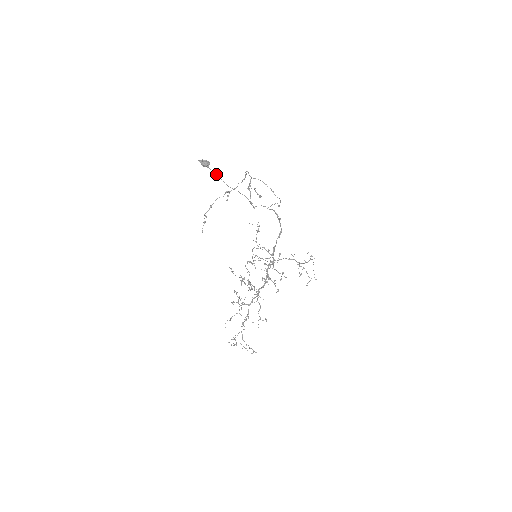
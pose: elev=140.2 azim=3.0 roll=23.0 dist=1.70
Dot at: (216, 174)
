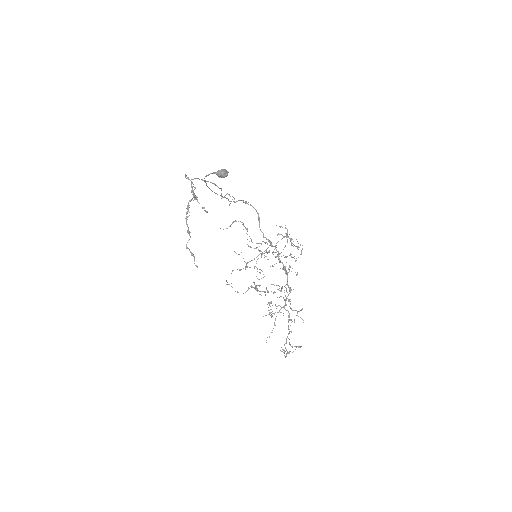
Dot at: (207, 186)
